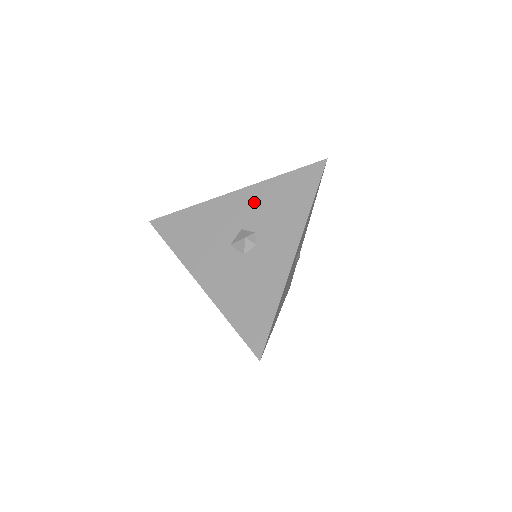
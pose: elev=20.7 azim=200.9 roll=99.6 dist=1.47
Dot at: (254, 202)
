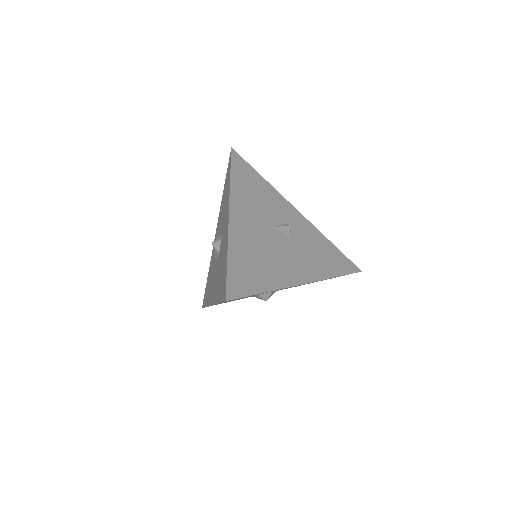
Dot at: (219, 222)
